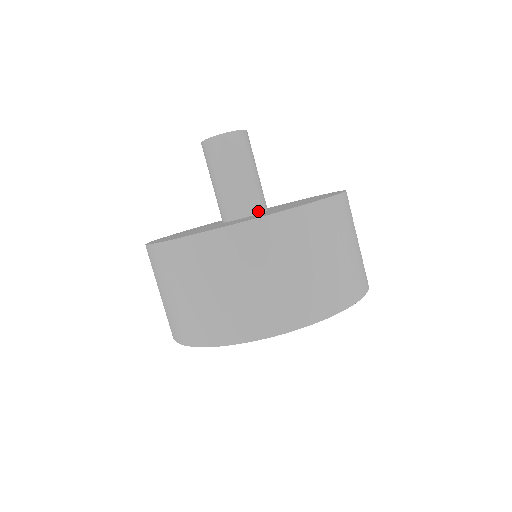
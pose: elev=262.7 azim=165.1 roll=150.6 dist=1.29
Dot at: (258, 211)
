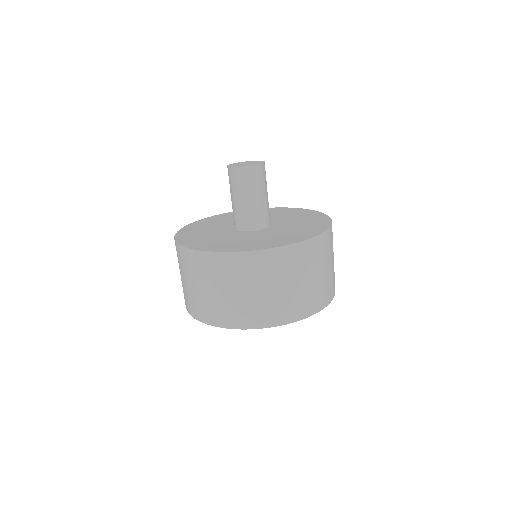
Dot at: (267, 226)
